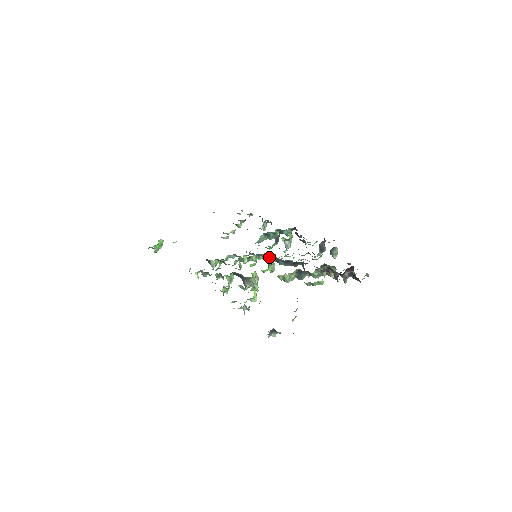
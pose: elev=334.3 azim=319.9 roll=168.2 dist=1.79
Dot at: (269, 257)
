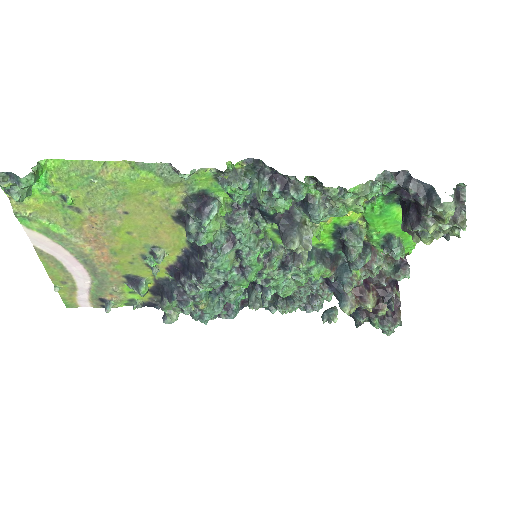
Dot at: (274, 266)
